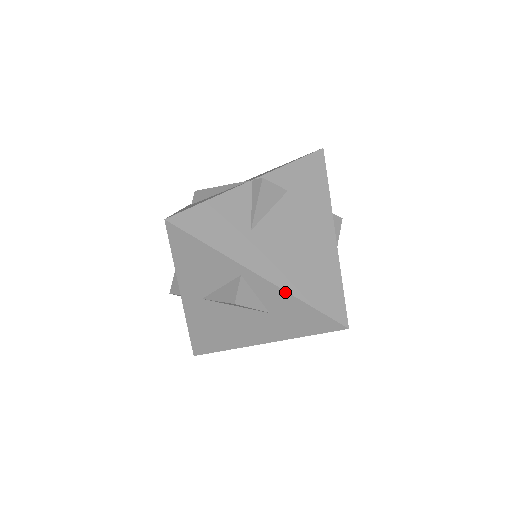
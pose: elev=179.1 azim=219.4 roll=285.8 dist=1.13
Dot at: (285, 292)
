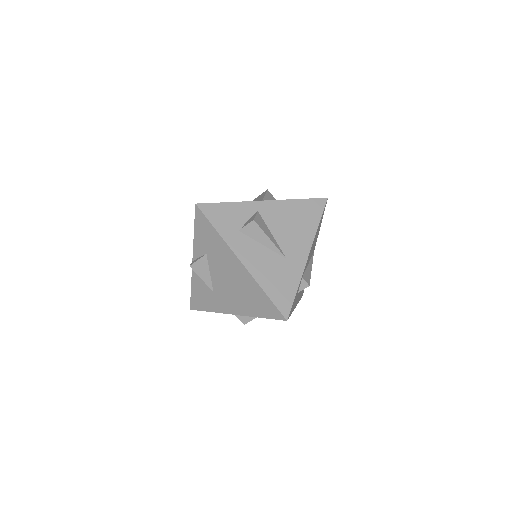
Dot at: occluded
